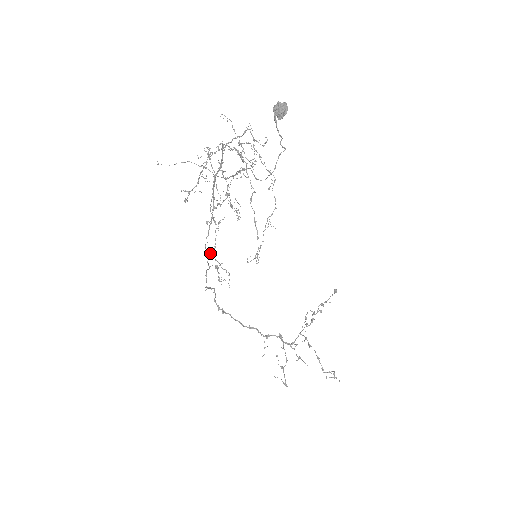
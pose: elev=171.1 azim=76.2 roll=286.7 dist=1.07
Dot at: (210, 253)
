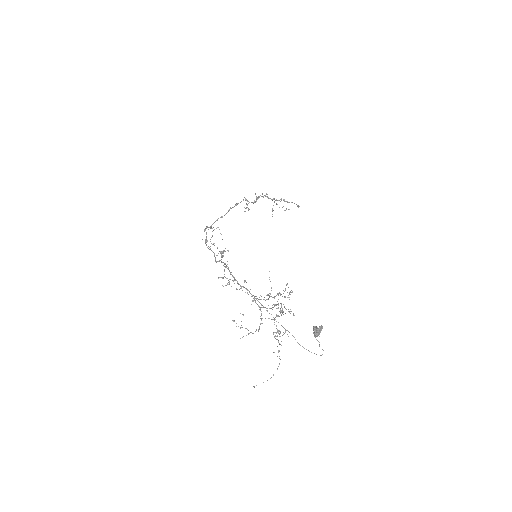
Dot at: occluded
